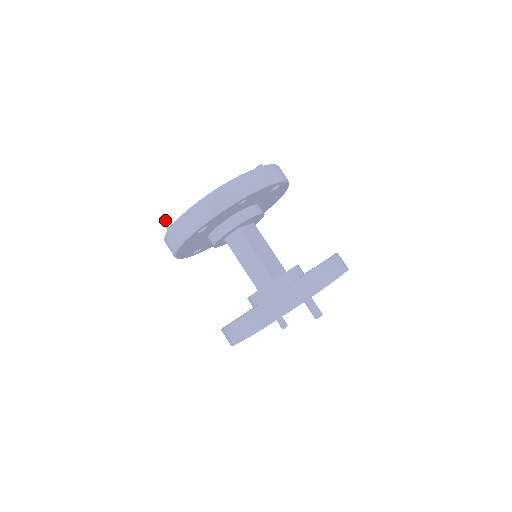
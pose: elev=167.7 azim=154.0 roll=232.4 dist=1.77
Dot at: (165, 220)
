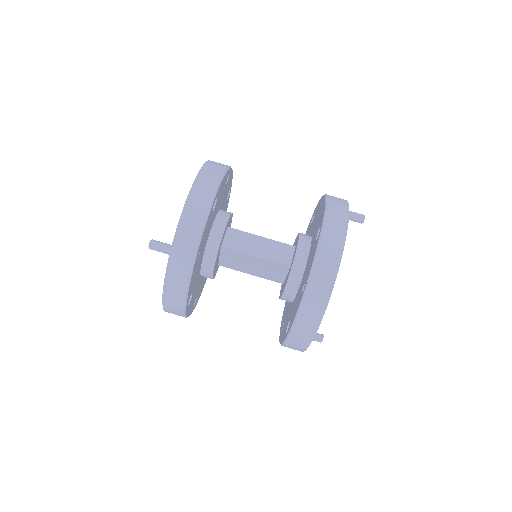
Dot at: (155, 241)
